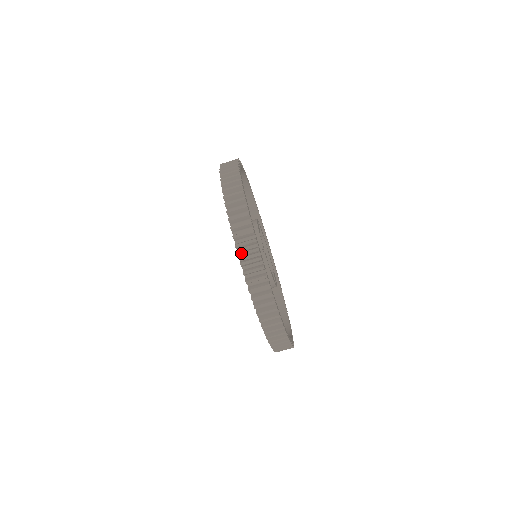
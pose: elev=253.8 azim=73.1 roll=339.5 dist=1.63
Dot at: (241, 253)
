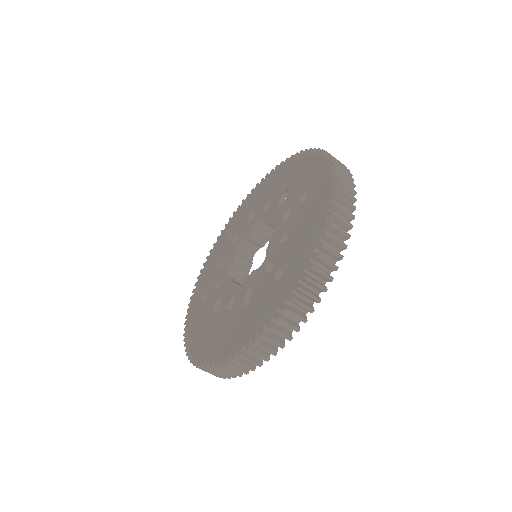
Dot at: occluded
